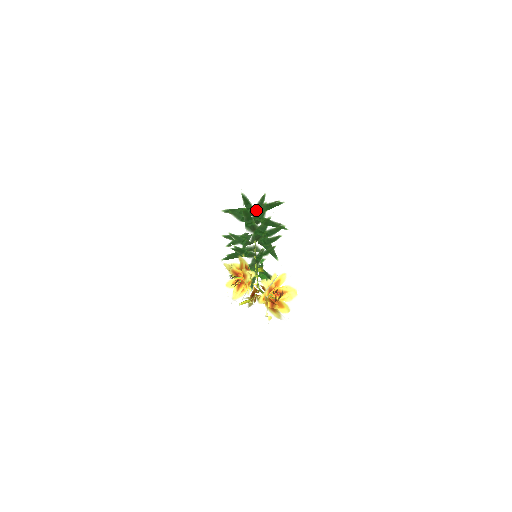
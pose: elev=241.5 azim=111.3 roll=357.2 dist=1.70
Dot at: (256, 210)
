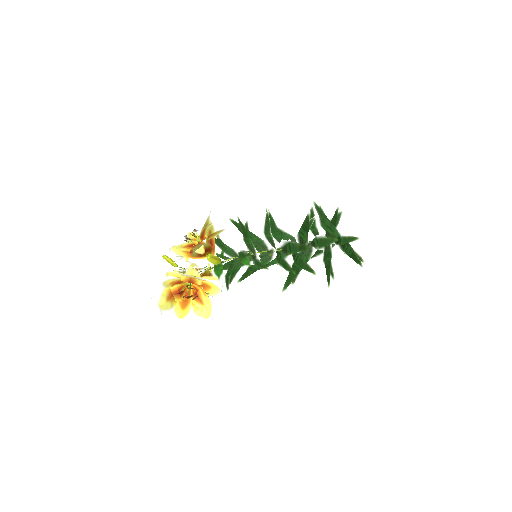
Dot at: occluded
